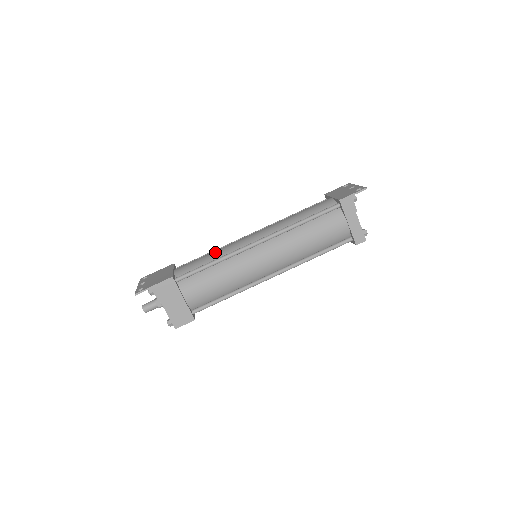
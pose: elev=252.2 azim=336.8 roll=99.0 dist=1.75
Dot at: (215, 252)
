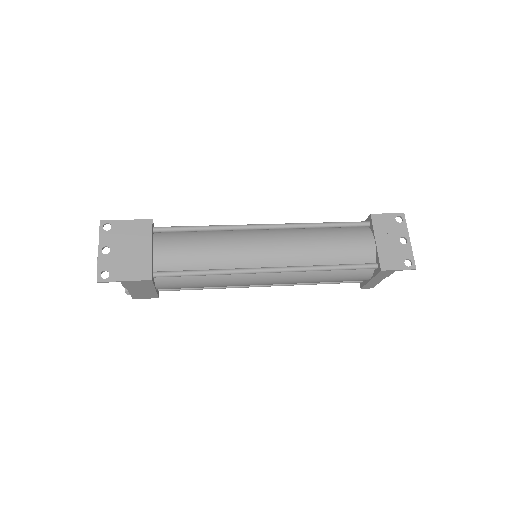
Dot at: (213, 251)
